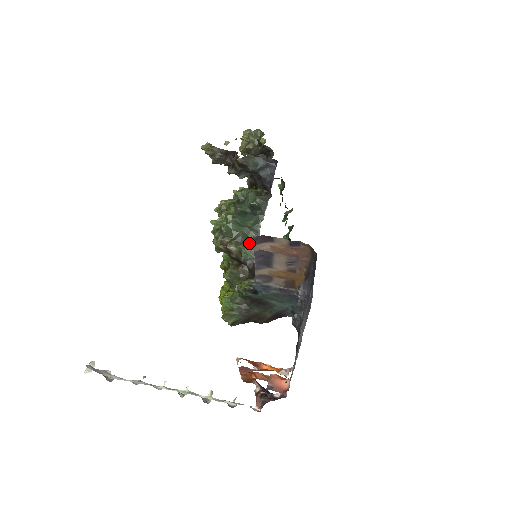
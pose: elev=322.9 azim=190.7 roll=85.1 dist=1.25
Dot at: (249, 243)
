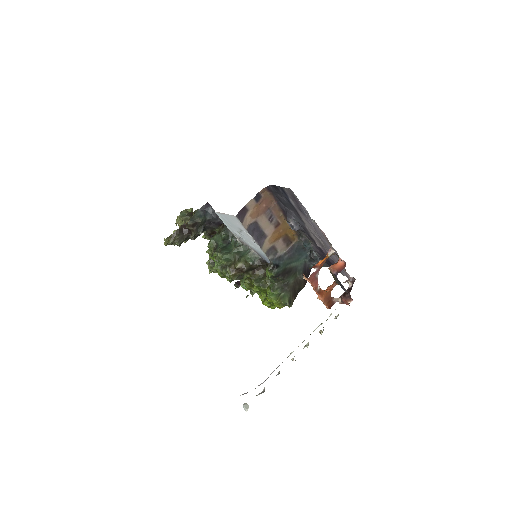
Dot at: (244, 253)
